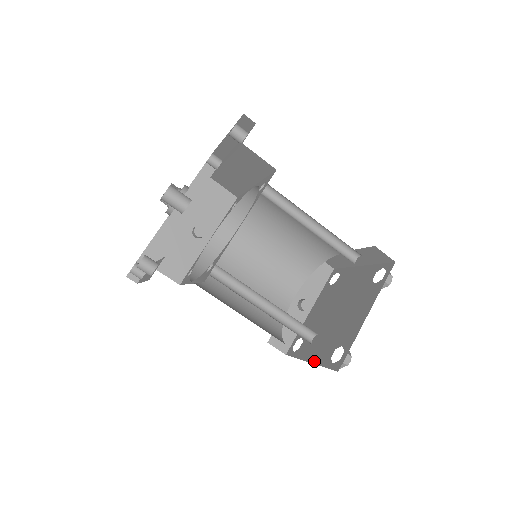
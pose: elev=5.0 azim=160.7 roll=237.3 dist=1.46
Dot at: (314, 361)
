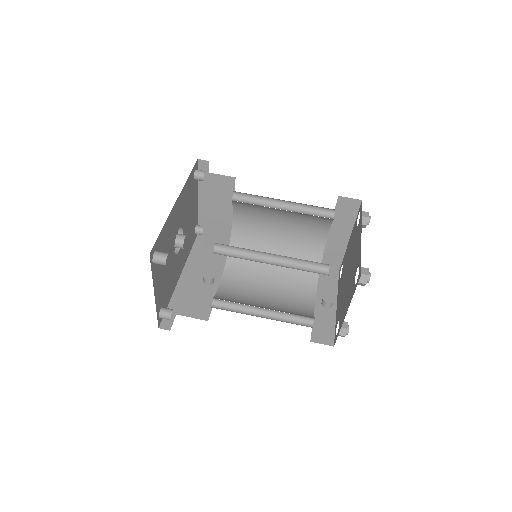
Dot at: (348, 307)
